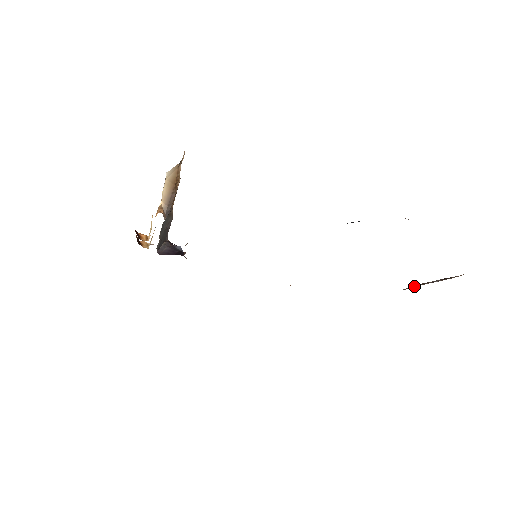
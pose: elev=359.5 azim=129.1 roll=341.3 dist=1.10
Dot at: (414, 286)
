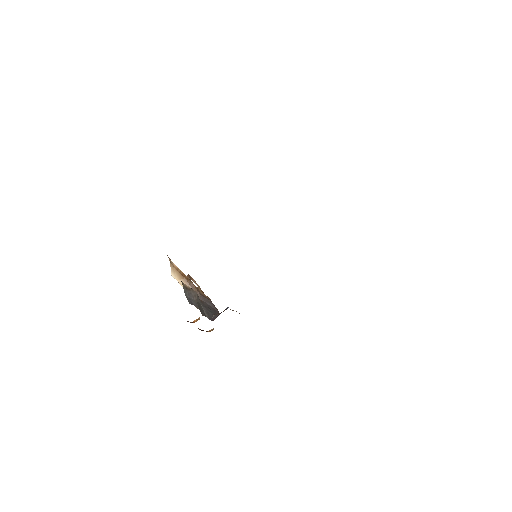
Dot at: occluded
